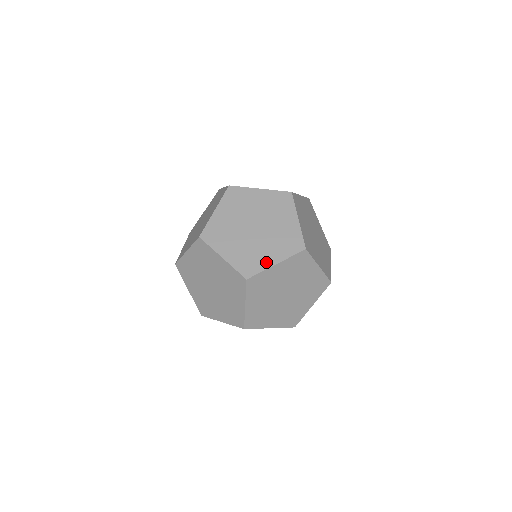
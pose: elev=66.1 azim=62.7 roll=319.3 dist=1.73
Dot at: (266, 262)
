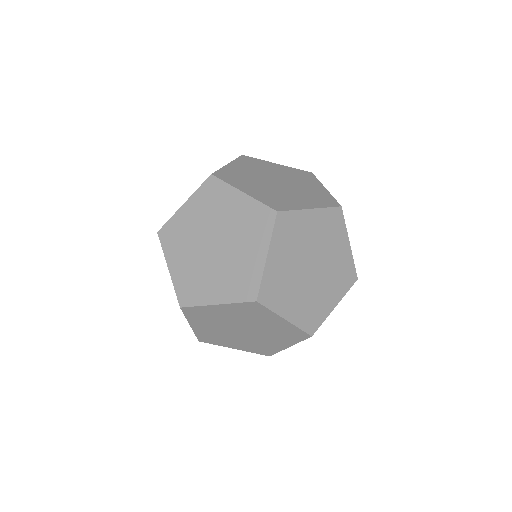
Dot at: (207, 296)
